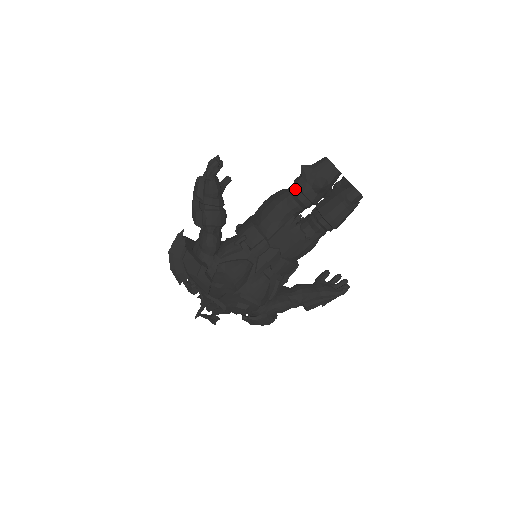
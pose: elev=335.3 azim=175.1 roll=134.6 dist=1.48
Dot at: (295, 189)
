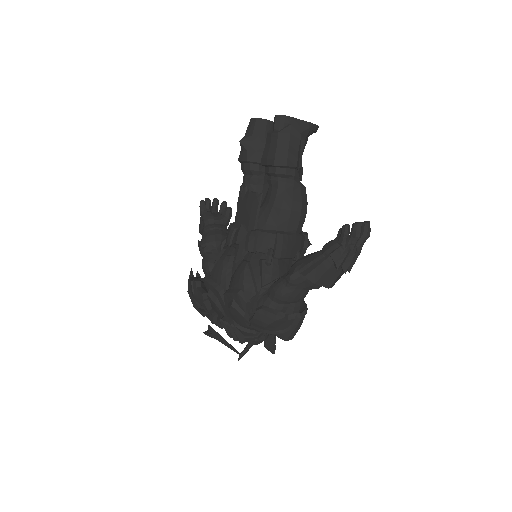
Dot at: occluded
